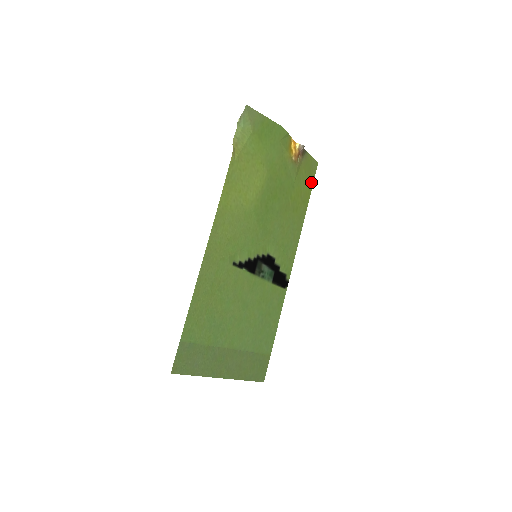
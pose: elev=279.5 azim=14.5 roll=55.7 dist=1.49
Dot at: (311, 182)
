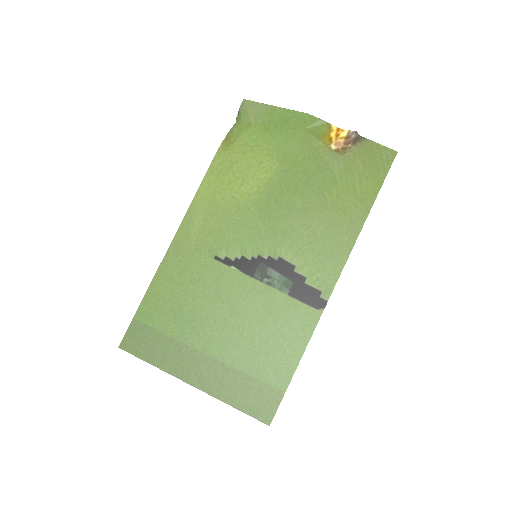
Dot at: (380, 176)
